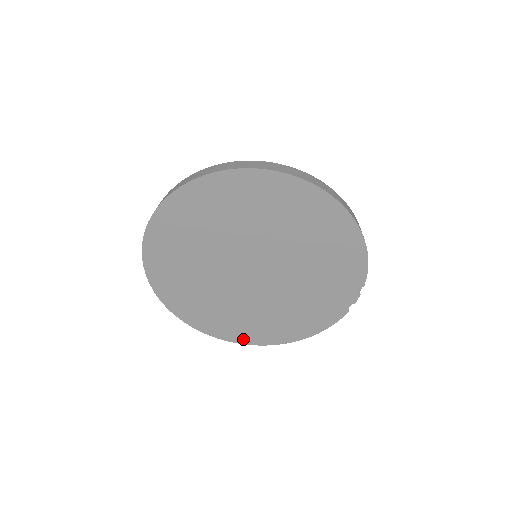
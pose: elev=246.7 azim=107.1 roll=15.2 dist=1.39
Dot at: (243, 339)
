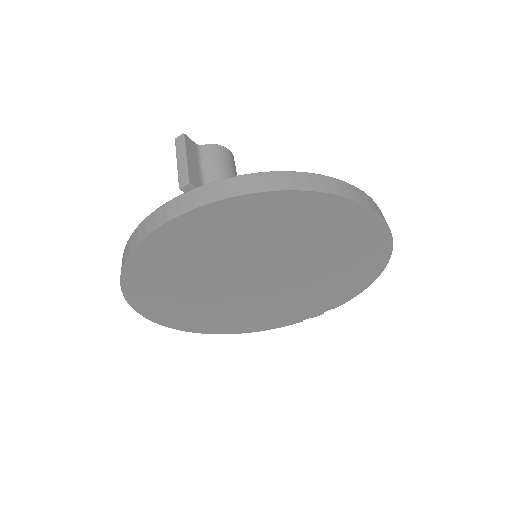
Dot at: (182, 326)
